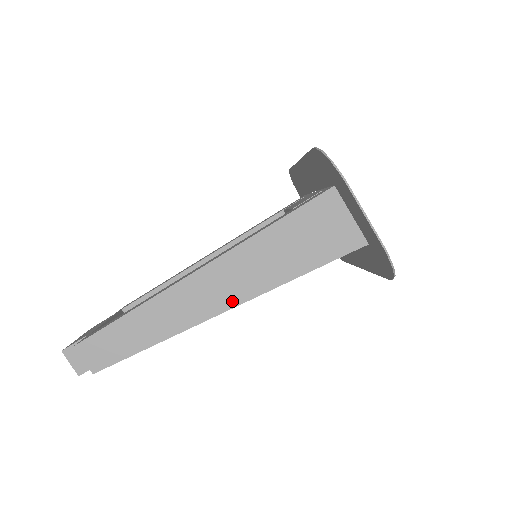
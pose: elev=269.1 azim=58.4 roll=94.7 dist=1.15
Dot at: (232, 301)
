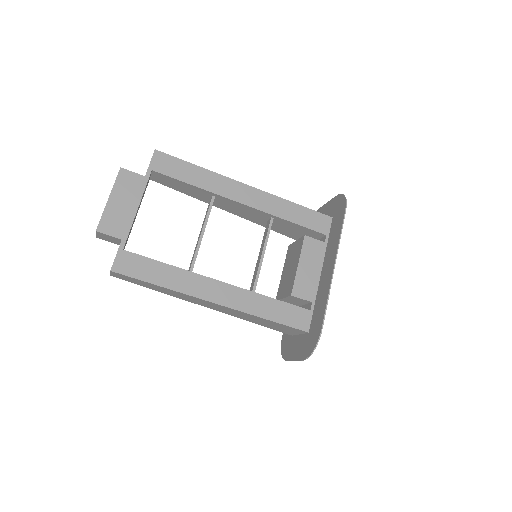
Dot at: (212, 308)
